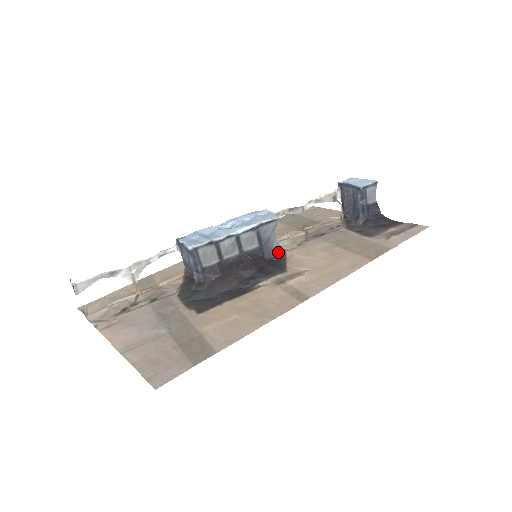
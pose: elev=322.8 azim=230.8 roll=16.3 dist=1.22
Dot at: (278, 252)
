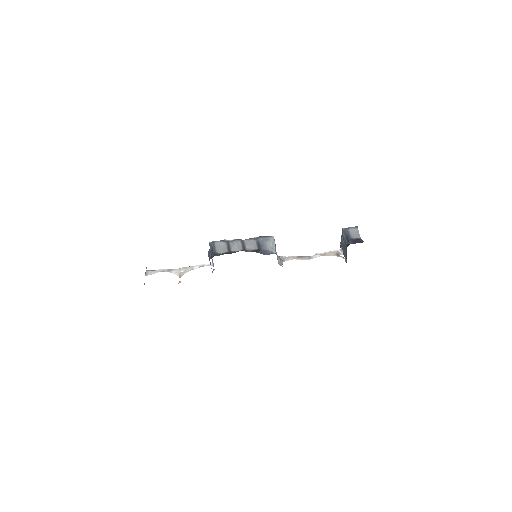
Dot at: occluded
